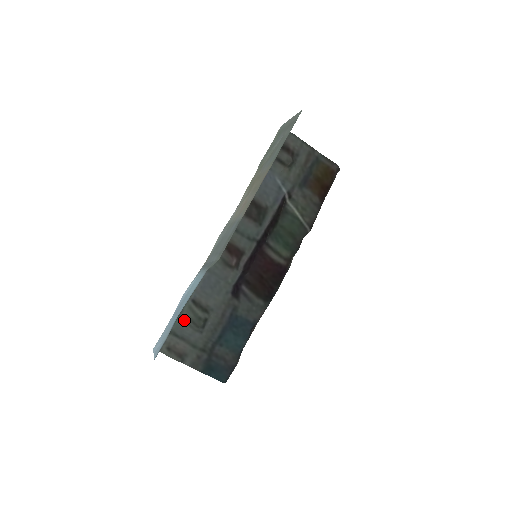
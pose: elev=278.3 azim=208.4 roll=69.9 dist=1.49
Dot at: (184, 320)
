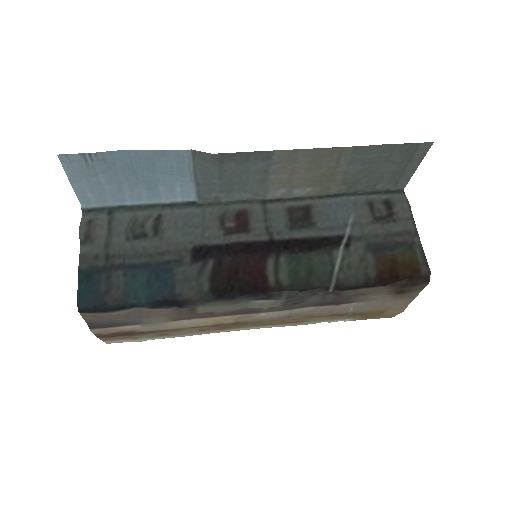
Dot at: (132, 218)
